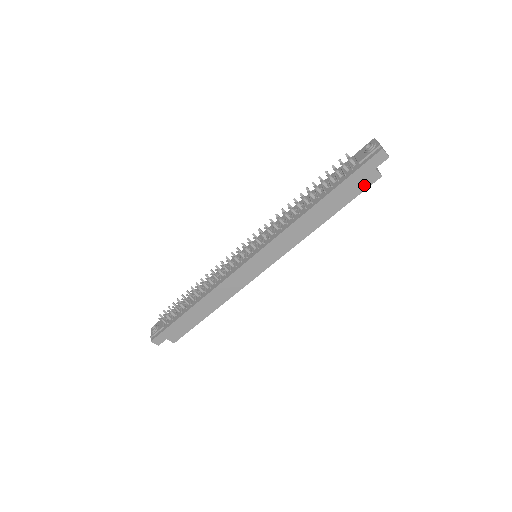
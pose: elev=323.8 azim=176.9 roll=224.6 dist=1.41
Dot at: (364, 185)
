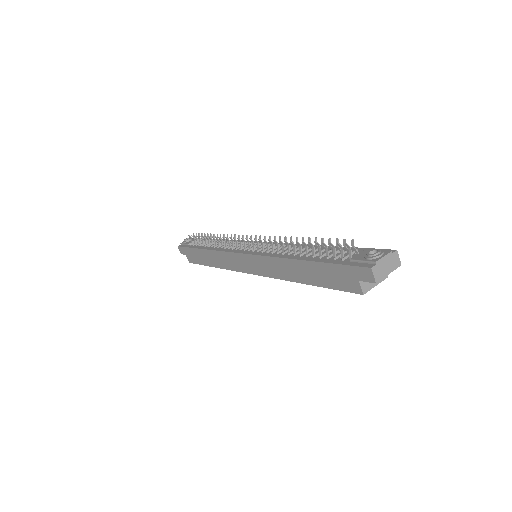
Dot at: (344, 285)
